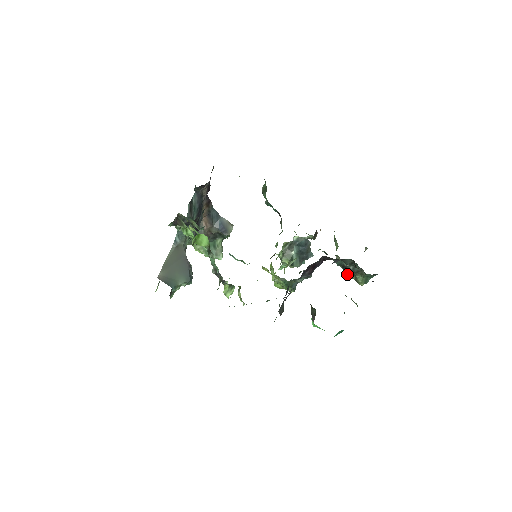
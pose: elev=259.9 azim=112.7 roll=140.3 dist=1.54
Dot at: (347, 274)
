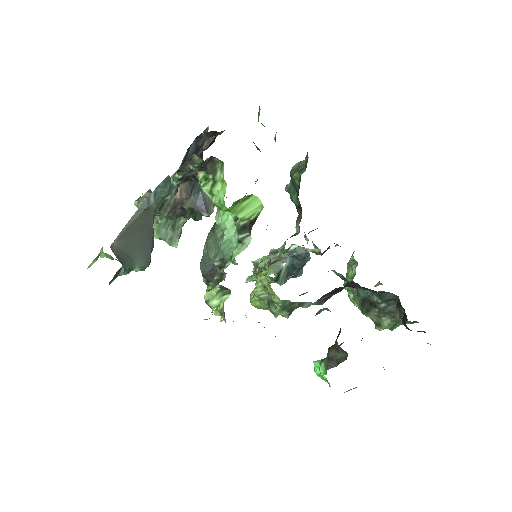
Dot at: (363, 311)
